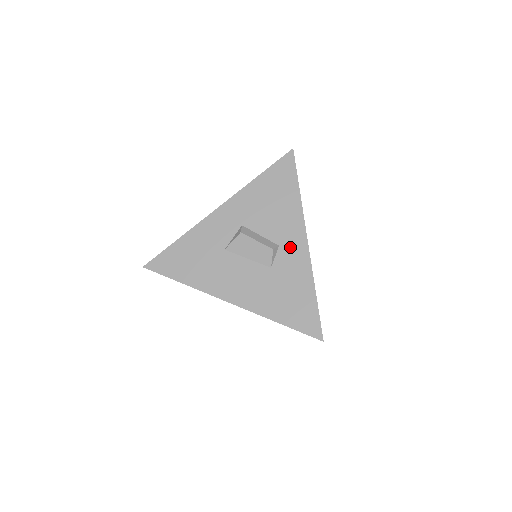
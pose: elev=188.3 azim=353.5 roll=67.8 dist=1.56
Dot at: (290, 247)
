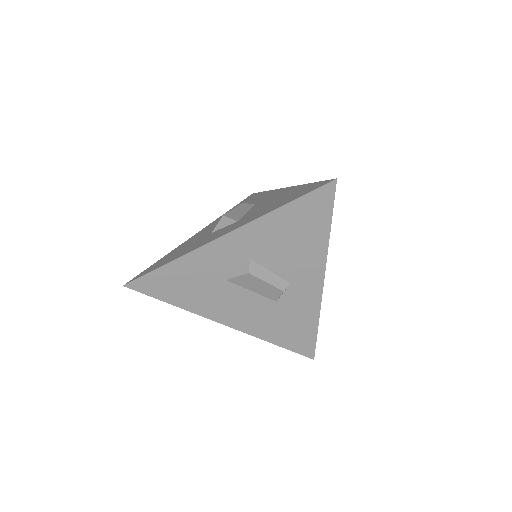
Dot at: (302, 286)
